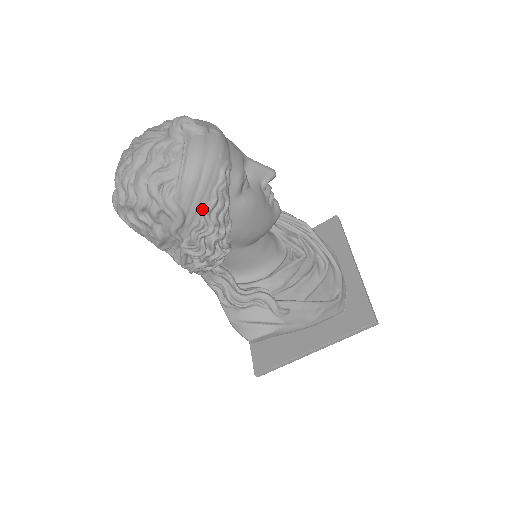
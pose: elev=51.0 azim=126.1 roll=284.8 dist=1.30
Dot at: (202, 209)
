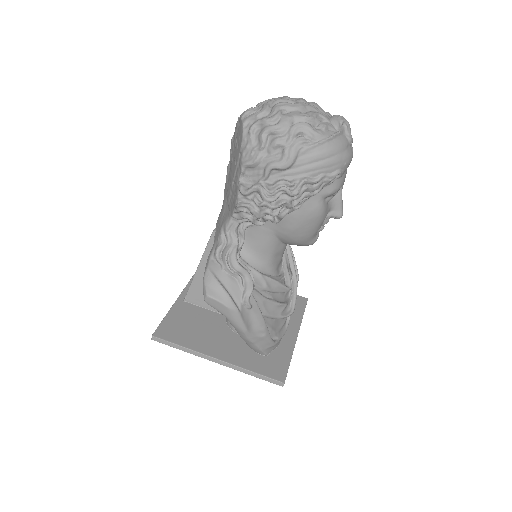
Dot at: (304, 176)
